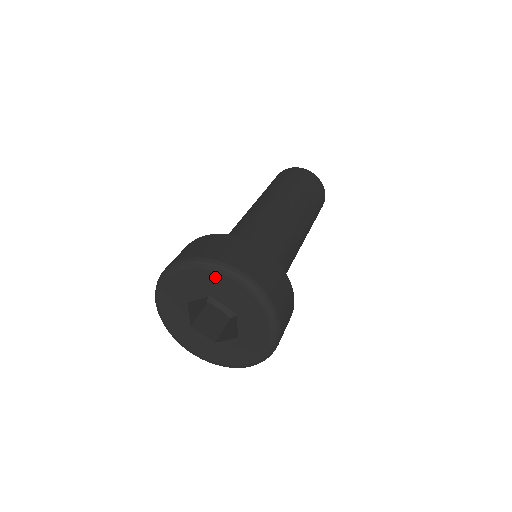
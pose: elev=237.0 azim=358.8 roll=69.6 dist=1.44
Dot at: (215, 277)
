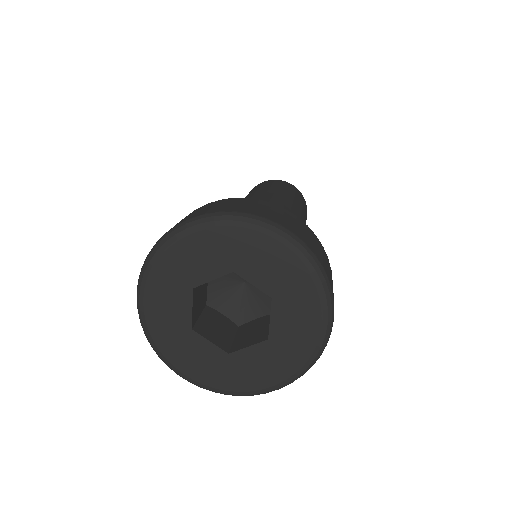
Dot at: (246, 238)
